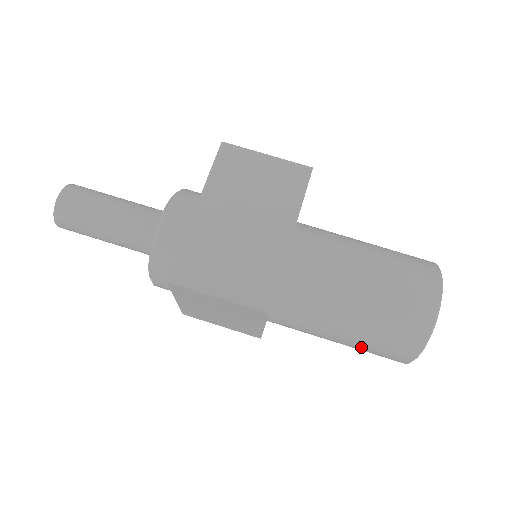
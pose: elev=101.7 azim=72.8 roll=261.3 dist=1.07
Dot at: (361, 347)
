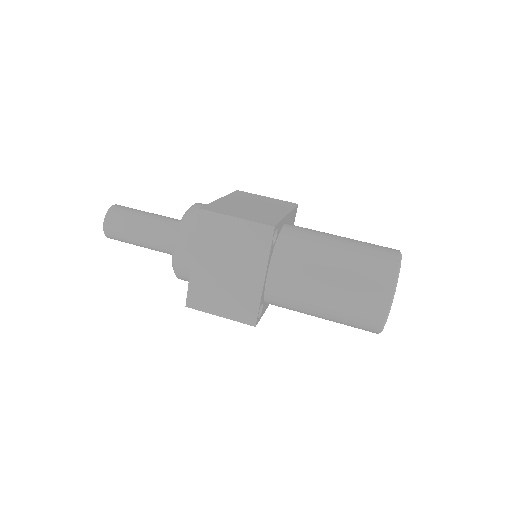
Dot at: (347, 293)
